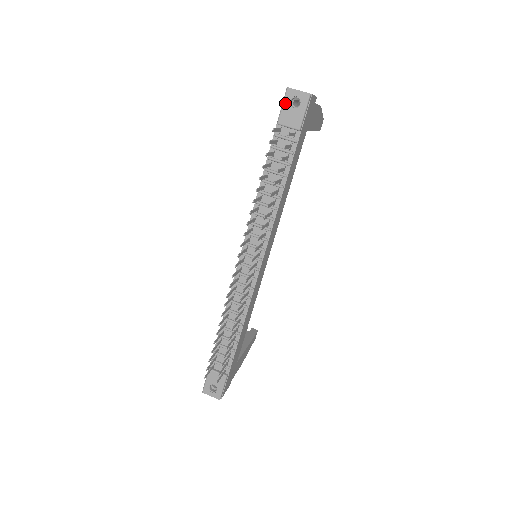
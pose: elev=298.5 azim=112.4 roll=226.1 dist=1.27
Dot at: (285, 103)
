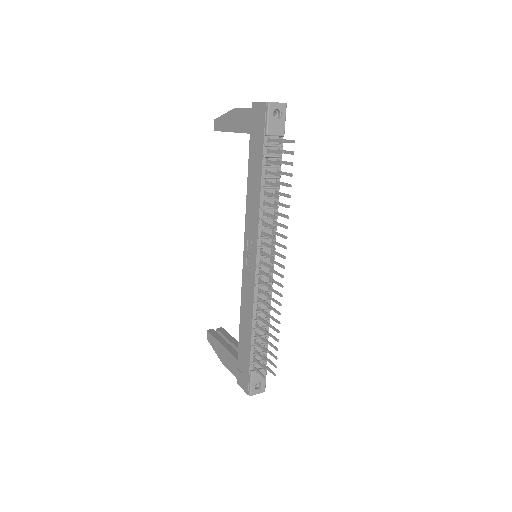
Dot at: (270, 116)
